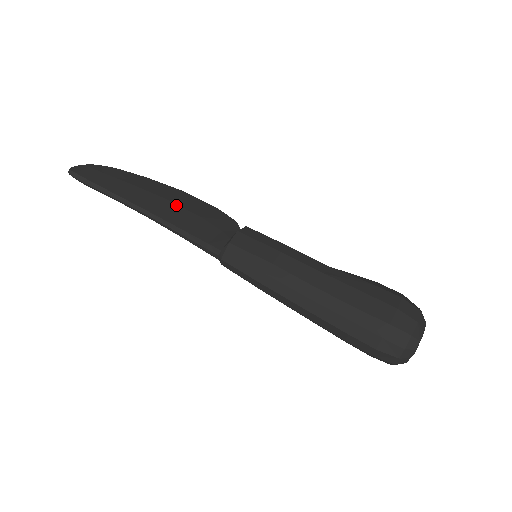
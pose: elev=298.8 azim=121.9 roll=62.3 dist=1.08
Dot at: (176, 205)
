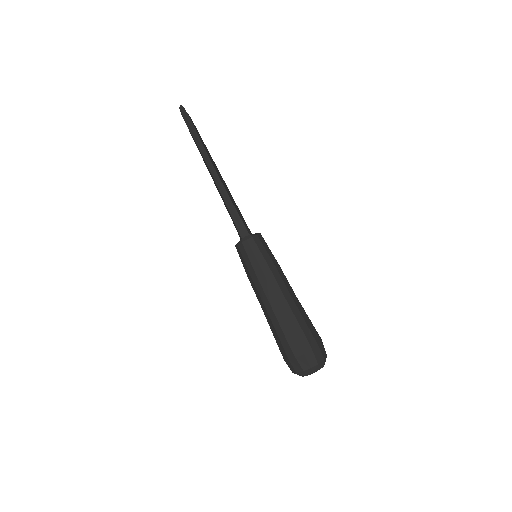
Dot at: occluded
